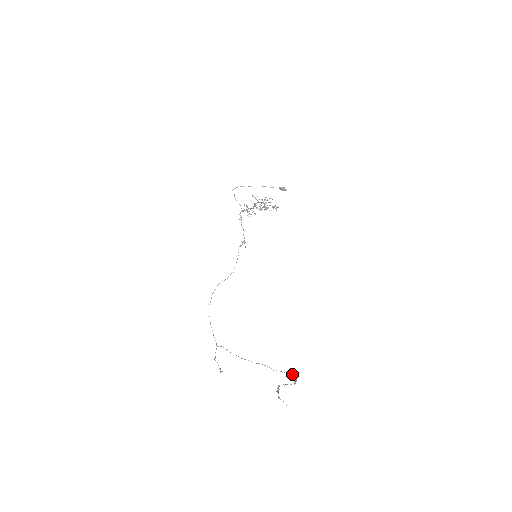
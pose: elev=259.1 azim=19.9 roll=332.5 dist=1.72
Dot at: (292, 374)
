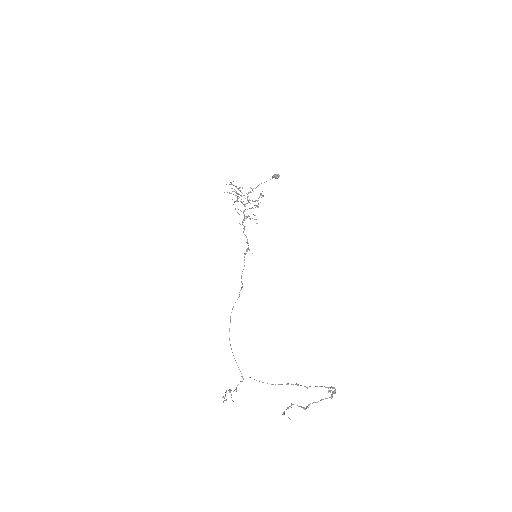
Dot at: (331, 386)
